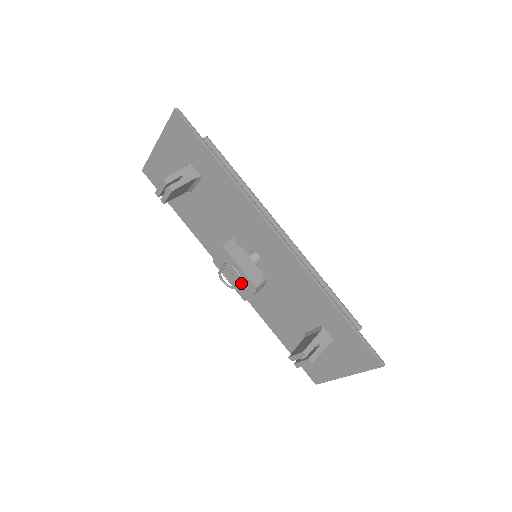
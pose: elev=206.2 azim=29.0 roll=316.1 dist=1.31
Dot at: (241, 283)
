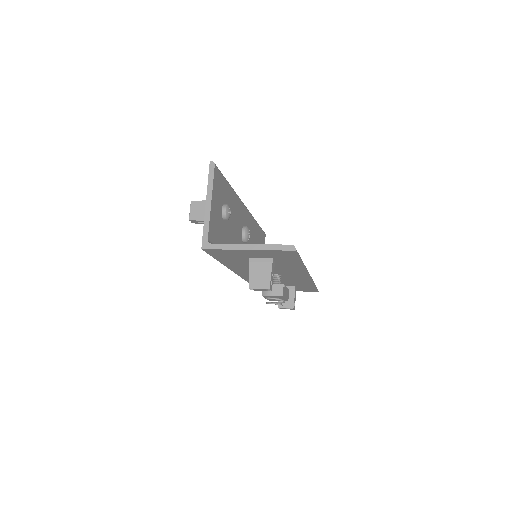
Dot at: occluded
